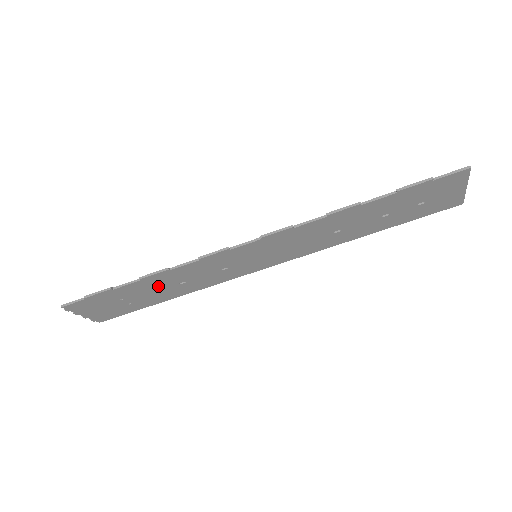
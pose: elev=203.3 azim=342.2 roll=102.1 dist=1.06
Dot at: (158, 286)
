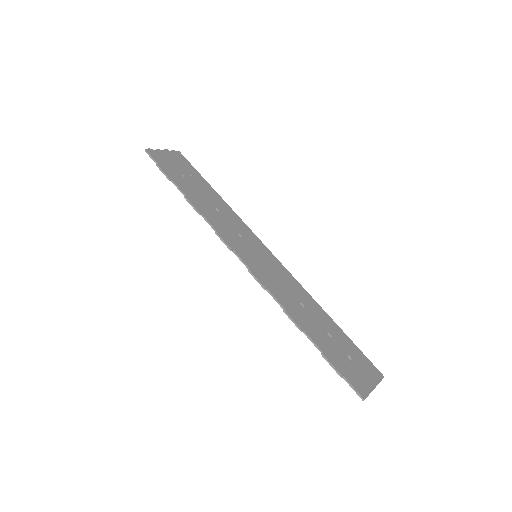
Dot at: (201, 199)
